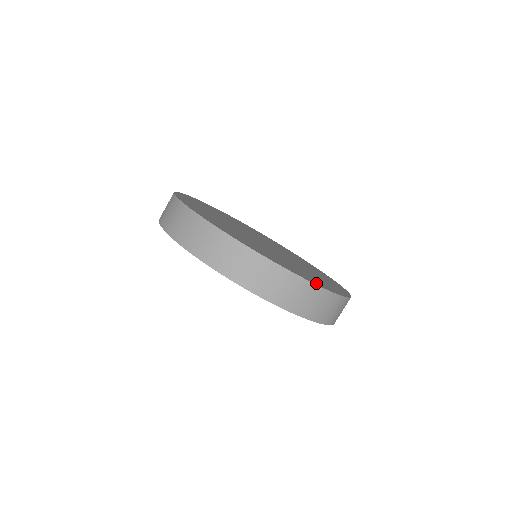
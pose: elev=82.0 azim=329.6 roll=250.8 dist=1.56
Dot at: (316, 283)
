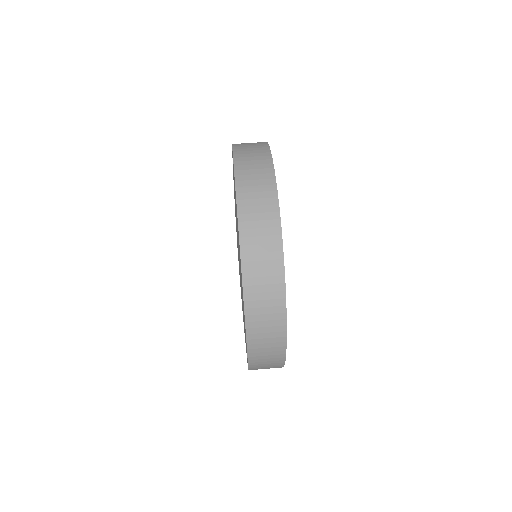
Dot at: occluded
